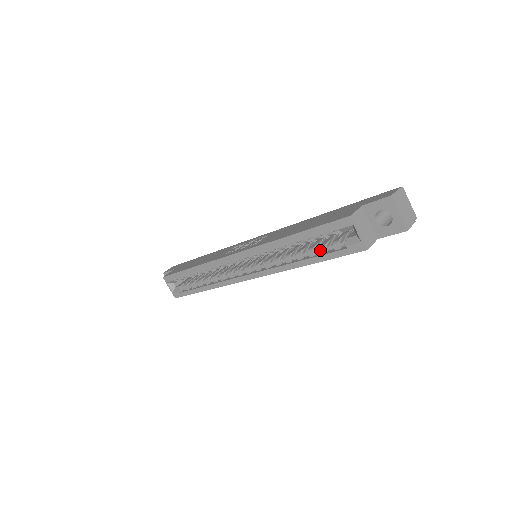
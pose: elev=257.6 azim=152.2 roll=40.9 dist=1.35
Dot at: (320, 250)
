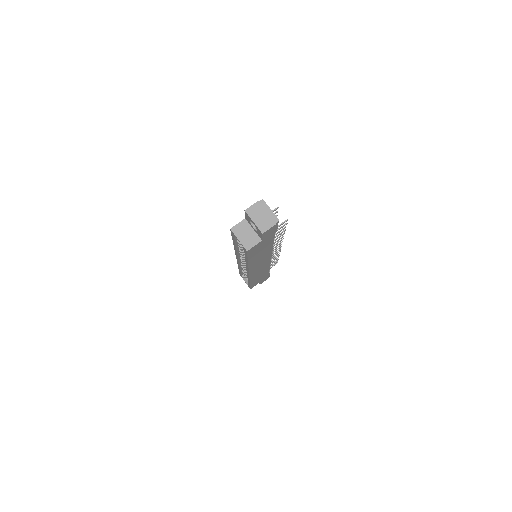
Dot at: occluded
